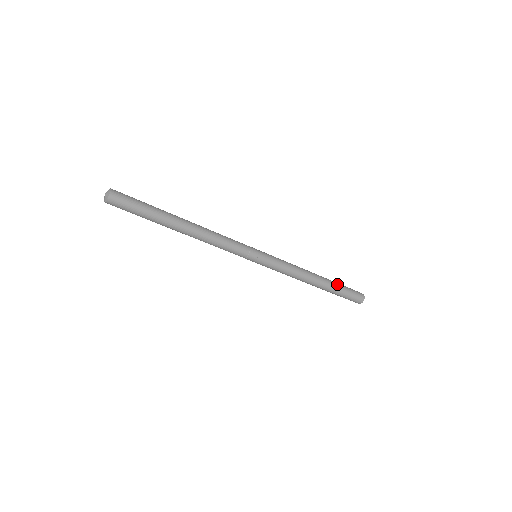
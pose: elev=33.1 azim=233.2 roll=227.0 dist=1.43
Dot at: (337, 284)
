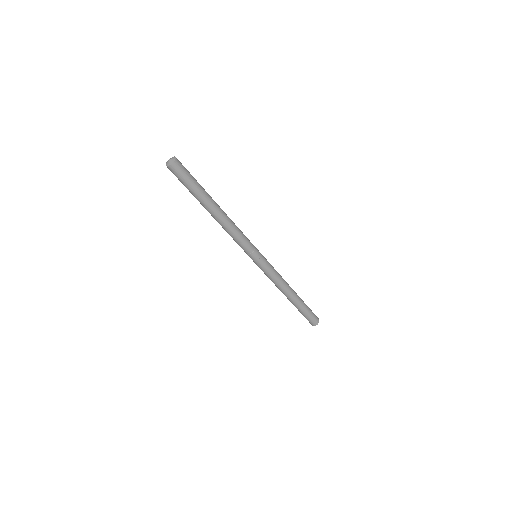
Dot at: (304, 303)
